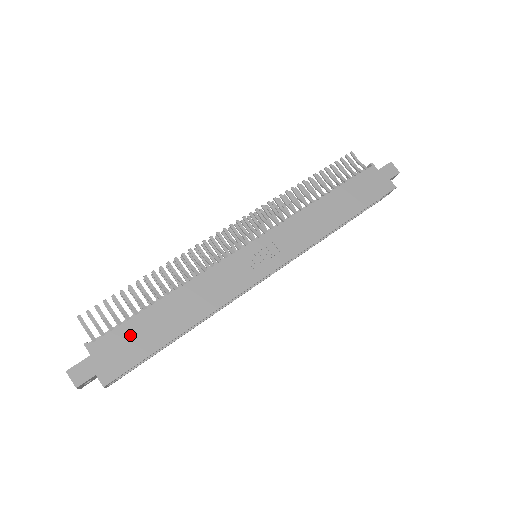
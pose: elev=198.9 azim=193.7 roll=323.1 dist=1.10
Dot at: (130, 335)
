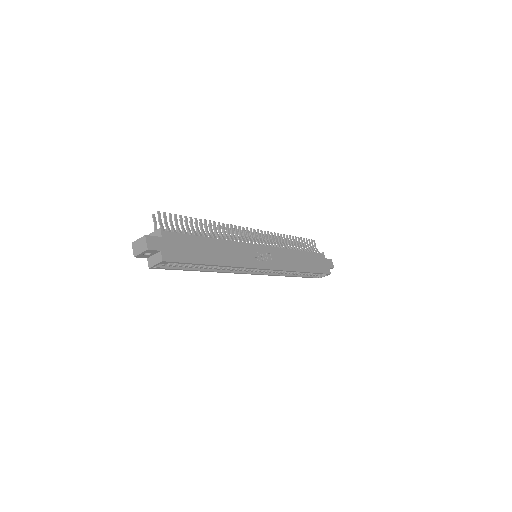
Dot at: (186, 243)
